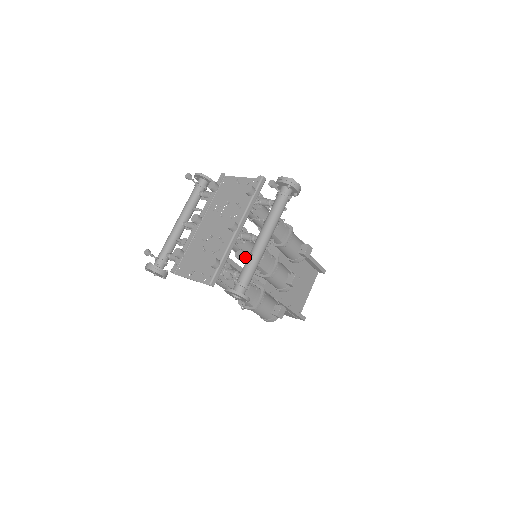
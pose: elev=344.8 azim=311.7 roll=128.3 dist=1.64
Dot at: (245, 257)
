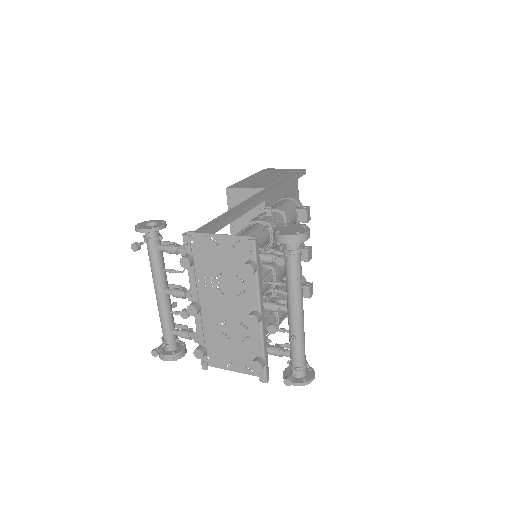
Dot at: (283, 332)
